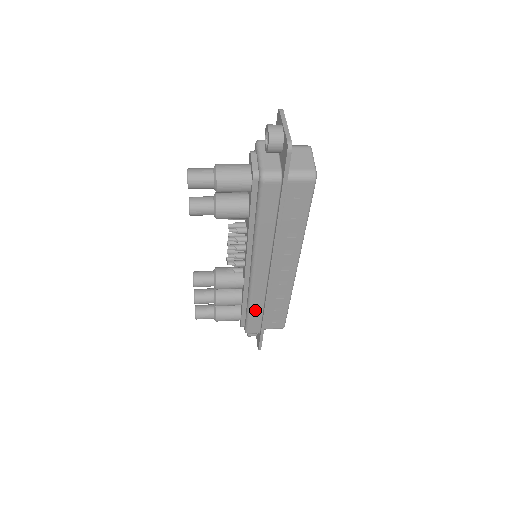
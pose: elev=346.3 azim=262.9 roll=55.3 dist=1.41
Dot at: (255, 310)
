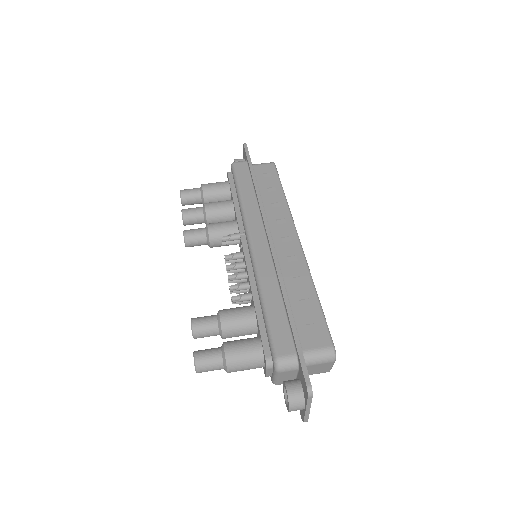
Dot at: occluded
